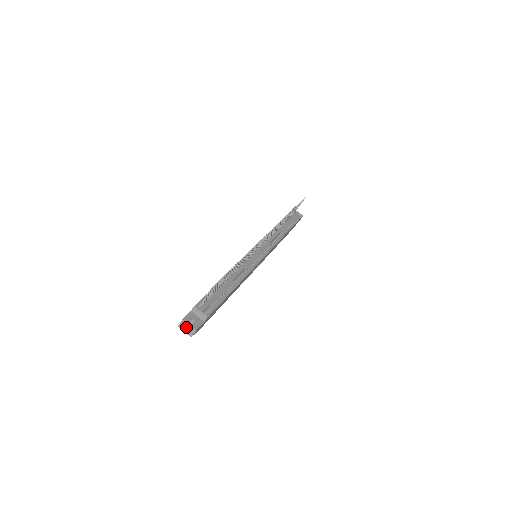
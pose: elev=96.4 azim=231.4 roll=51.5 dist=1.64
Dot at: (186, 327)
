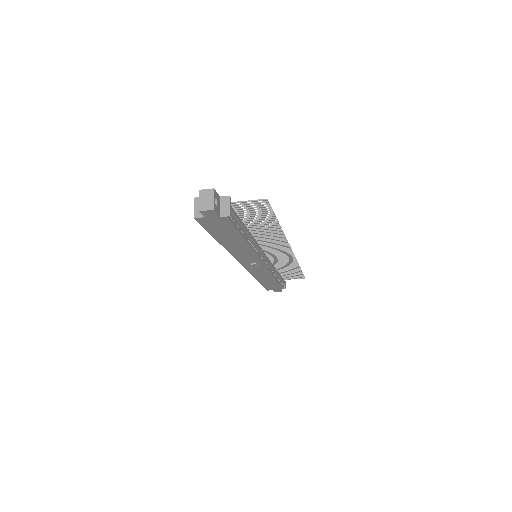
Dot at: (208, 198)
